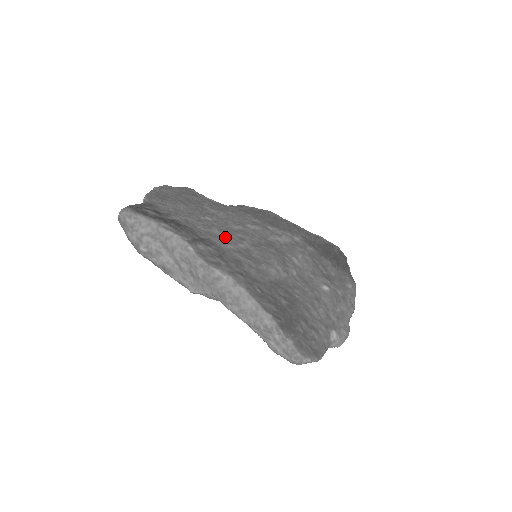
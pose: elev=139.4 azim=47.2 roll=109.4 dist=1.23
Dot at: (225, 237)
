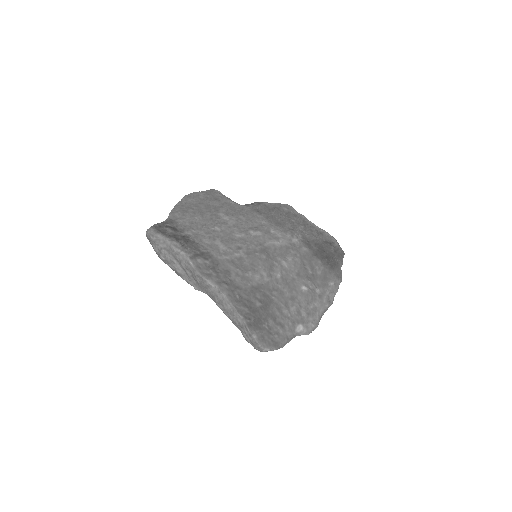
Dot at: (224, 248)
